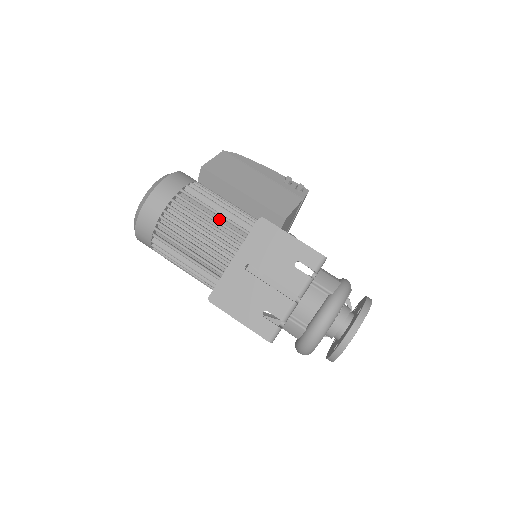
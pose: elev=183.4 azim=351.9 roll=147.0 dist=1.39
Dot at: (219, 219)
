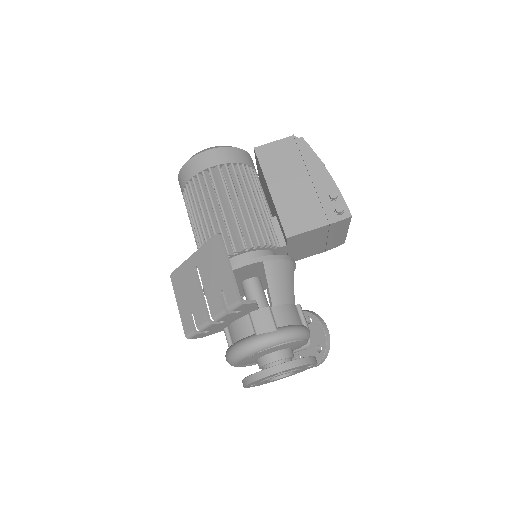
Dot at: occluded
